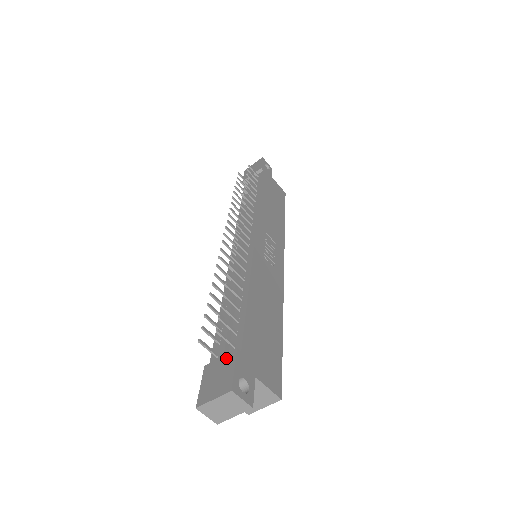
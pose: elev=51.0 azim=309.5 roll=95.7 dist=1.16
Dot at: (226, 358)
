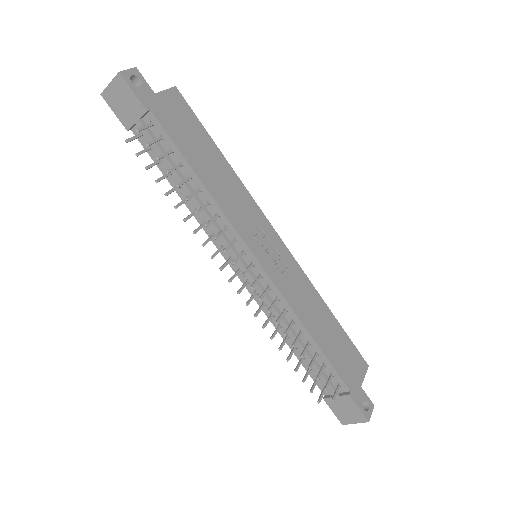
Dot at: (343, 400)
